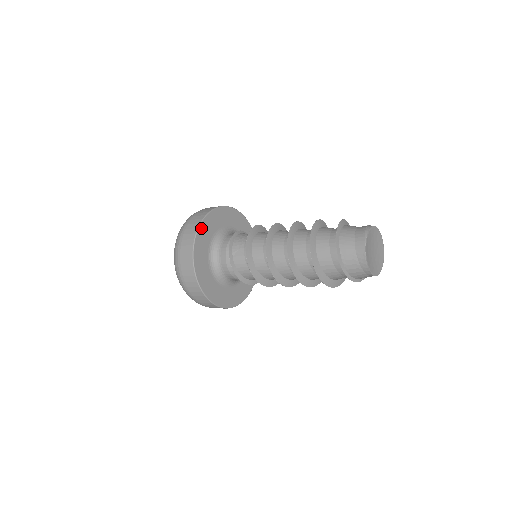
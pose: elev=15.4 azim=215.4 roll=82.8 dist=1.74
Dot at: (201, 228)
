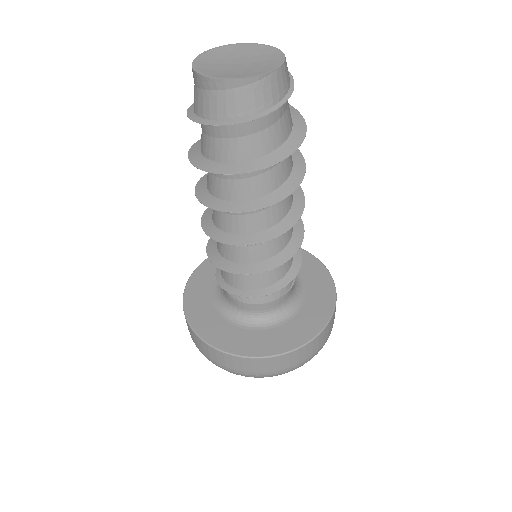
Dot at: (195, 275)
